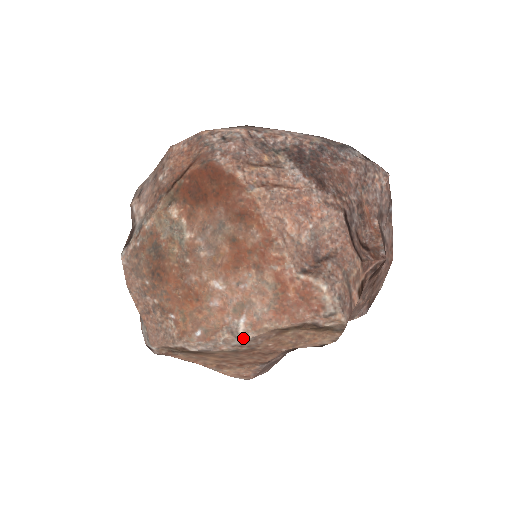
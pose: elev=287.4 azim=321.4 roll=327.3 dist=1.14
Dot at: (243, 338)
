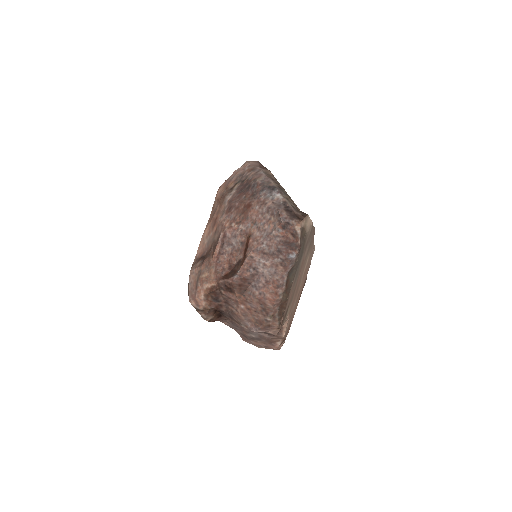
Dot at: occluded
